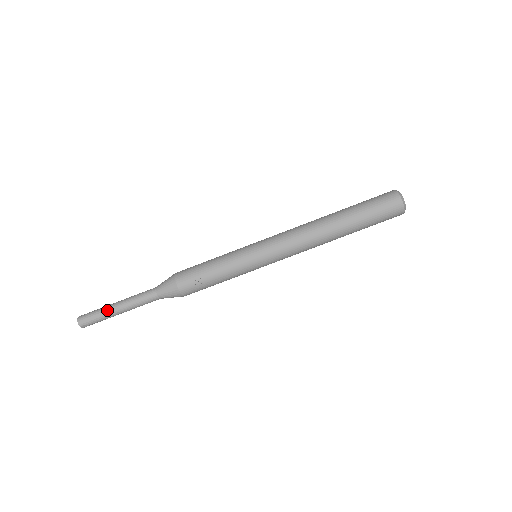
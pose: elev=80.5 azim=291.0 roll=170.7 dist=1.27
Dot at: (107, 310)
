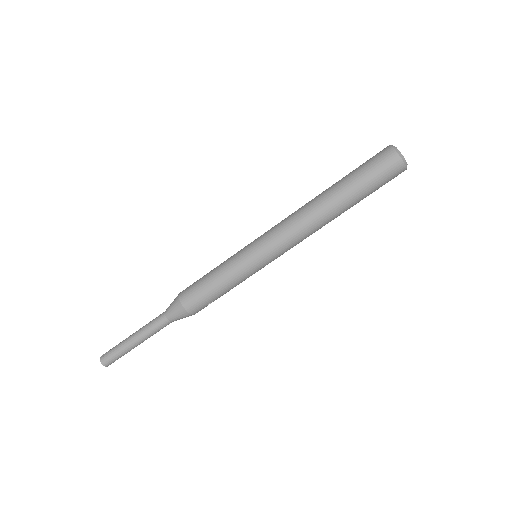
Dot at: (129, 350)
